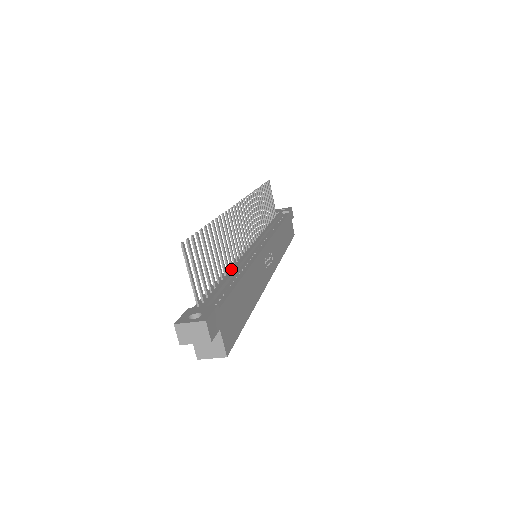
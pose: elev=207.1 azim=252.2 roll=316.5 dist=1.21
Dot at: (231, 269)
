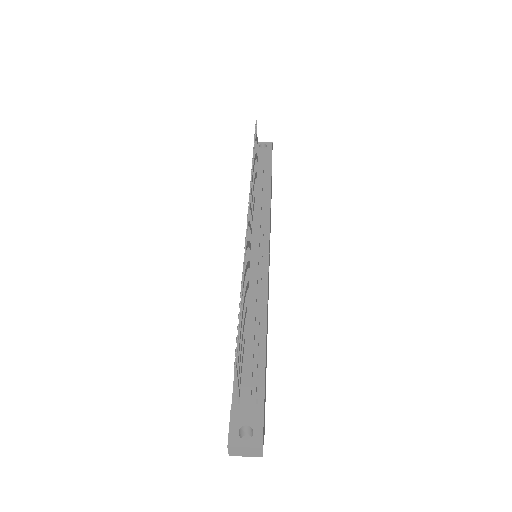
Dot at: (250, 315)
